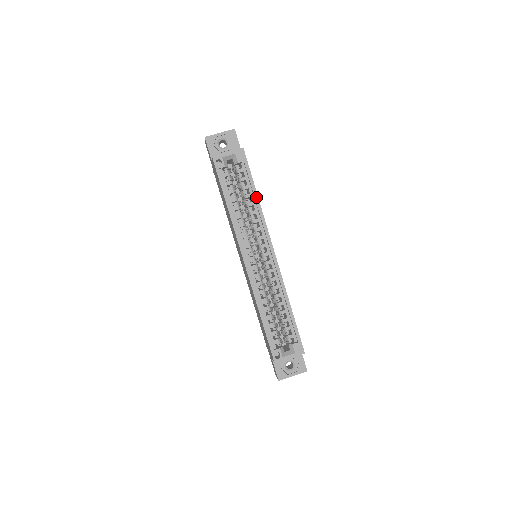
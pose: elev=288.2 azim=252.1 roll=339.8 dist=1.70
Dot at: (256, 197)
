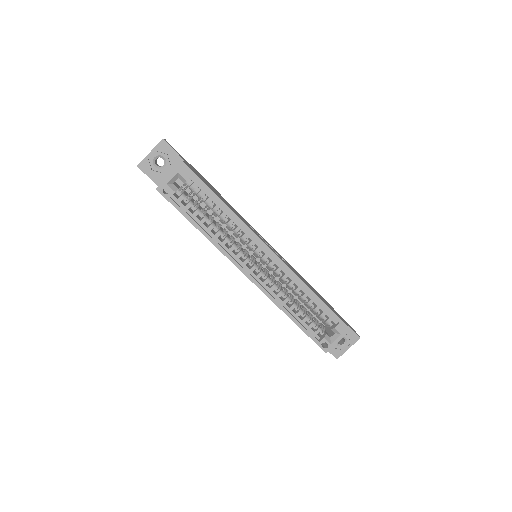
Dot at: (225, 206)
